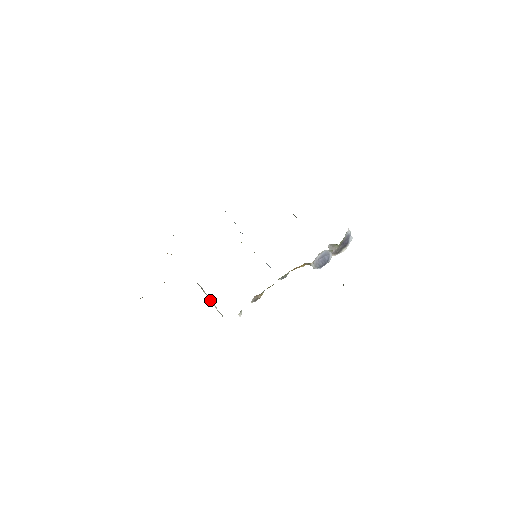
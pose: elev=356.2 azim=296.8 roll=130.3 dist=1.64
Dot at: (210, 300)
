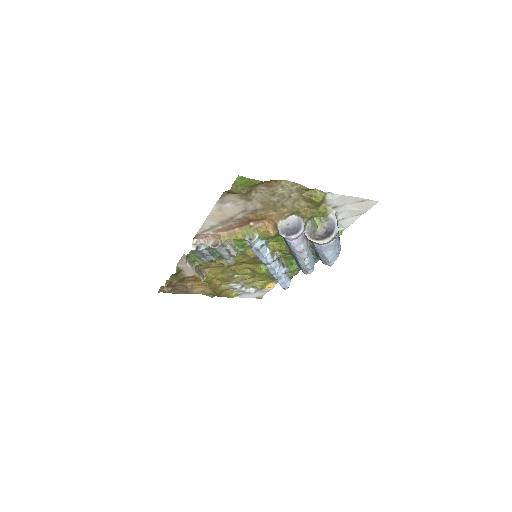
Dot at: (195, 269)
